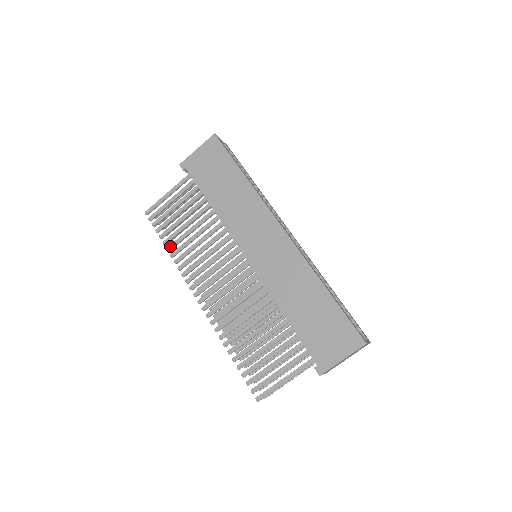
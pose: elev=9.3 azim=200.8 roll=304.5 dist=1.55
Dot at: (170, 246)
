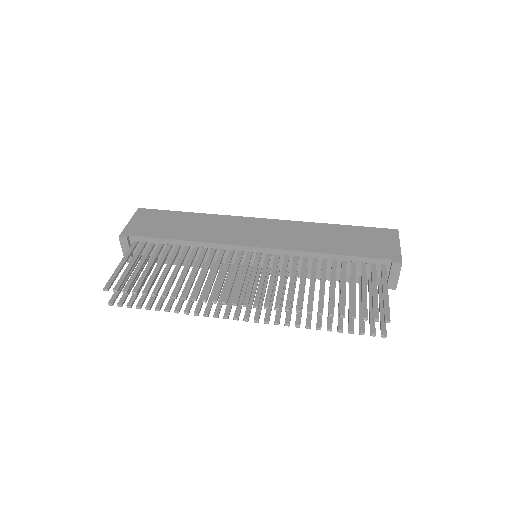
Dot at: (164, 291)
